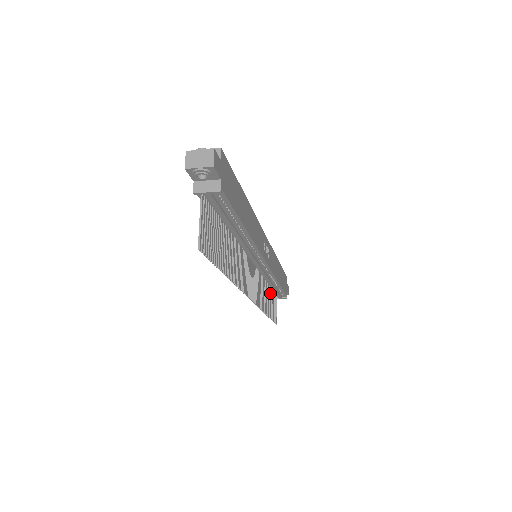
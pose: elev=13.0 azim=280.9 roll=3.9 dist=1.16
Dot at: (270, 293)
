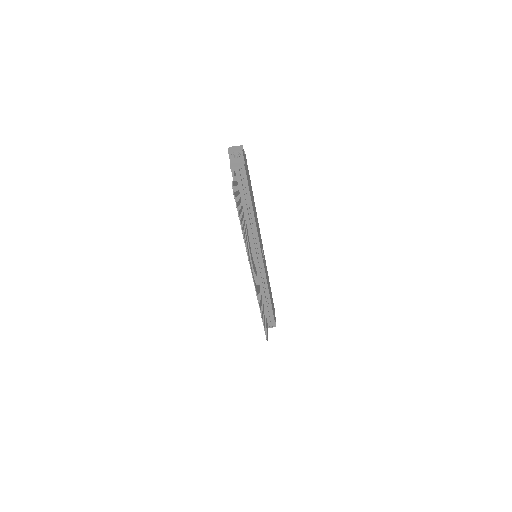
Dot at: (263, 307)
